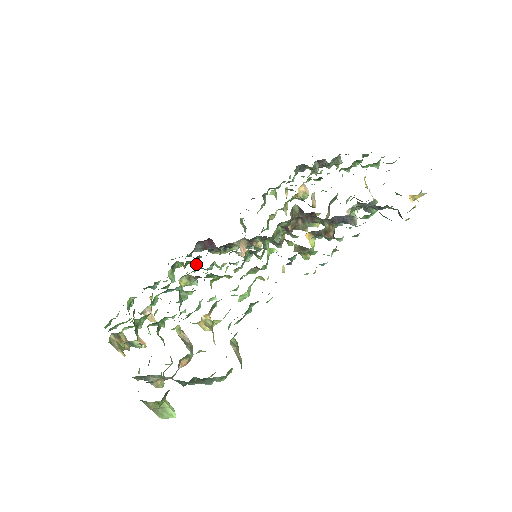
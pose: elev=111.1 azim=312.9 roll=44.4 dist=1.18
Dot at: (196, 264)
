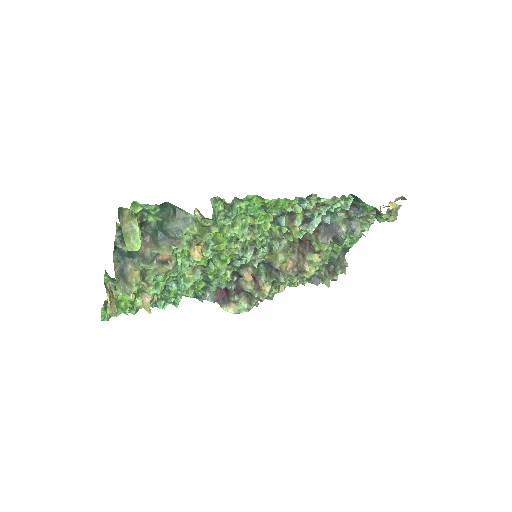
Dot at: (204, 280)
